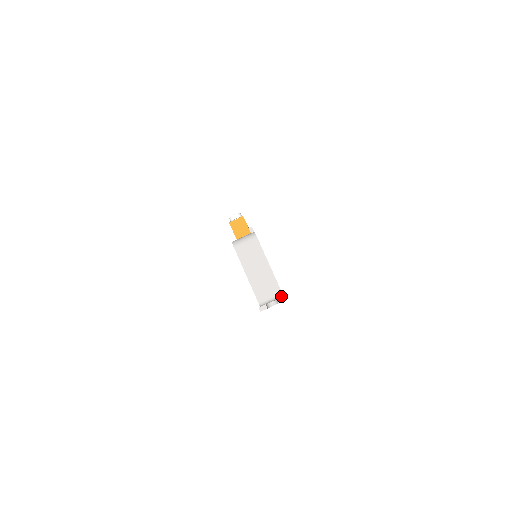
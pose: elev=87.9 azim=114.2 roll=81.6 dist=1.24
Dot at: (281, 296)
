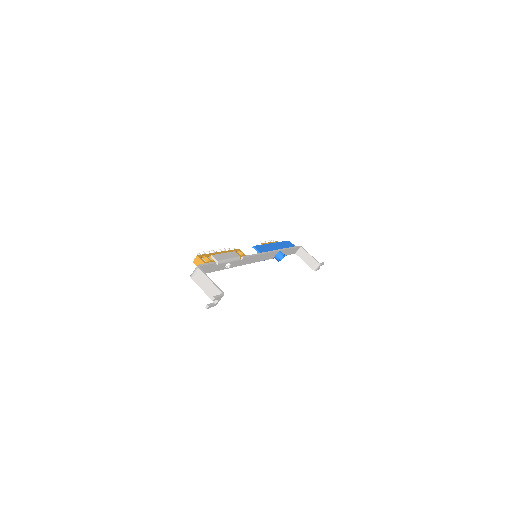
Dot at: (221, 294)
